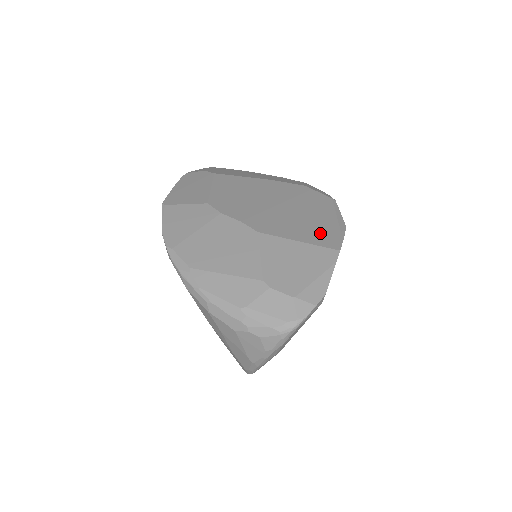
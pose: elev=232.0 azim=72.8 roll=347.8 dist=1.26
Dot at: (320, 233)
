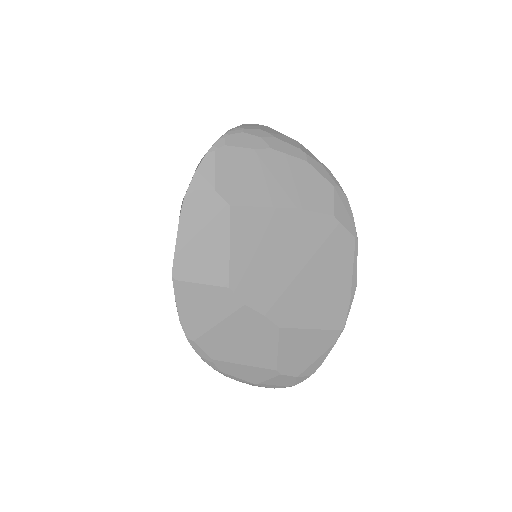
Dot at: (333, 310)
